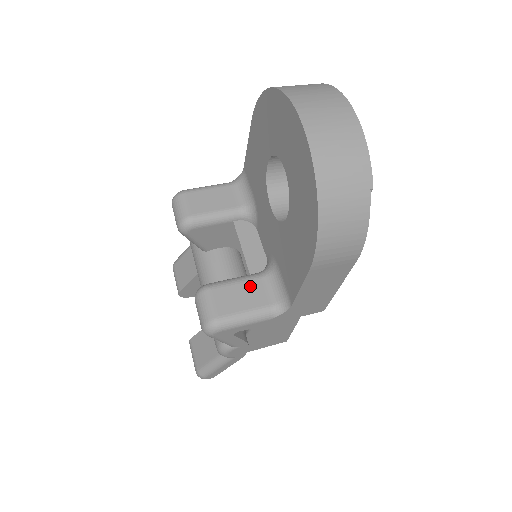
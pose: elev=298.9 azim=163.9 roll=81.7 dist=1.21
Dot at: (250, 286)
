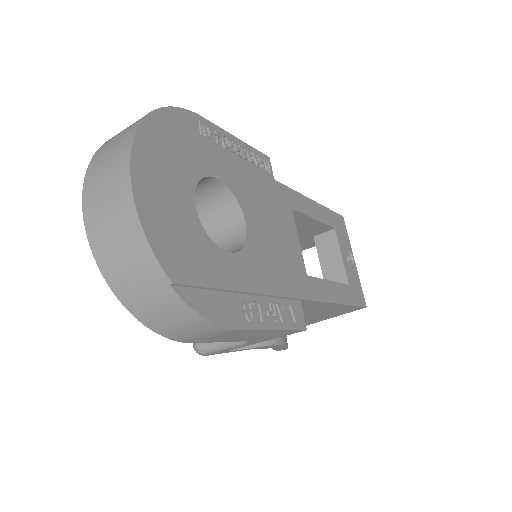
Dot at: occluded
